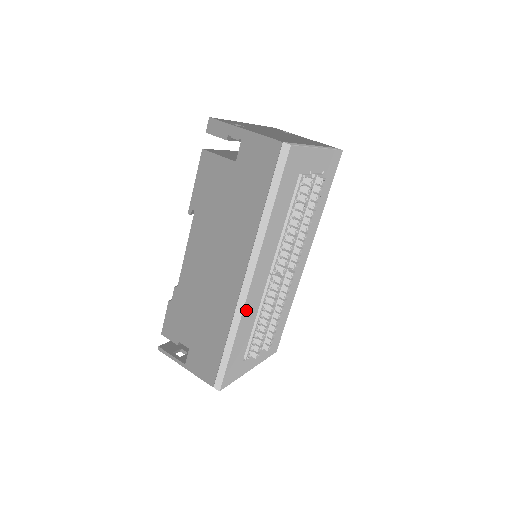
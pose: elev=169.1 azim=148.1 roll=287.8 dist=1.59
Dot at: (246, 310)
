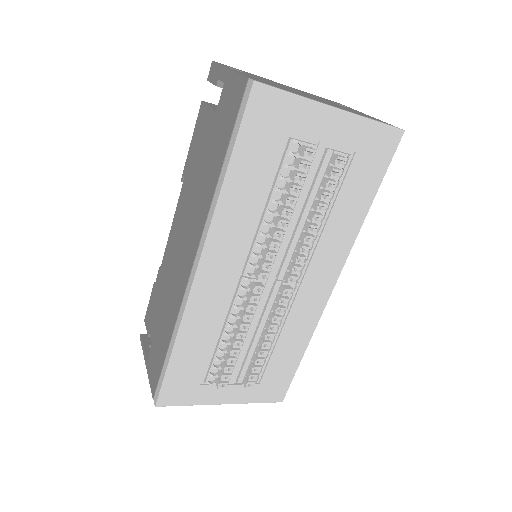
Dot at: (193, 310)
